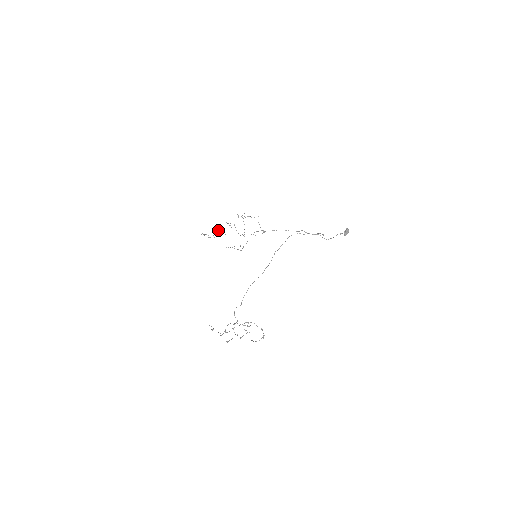
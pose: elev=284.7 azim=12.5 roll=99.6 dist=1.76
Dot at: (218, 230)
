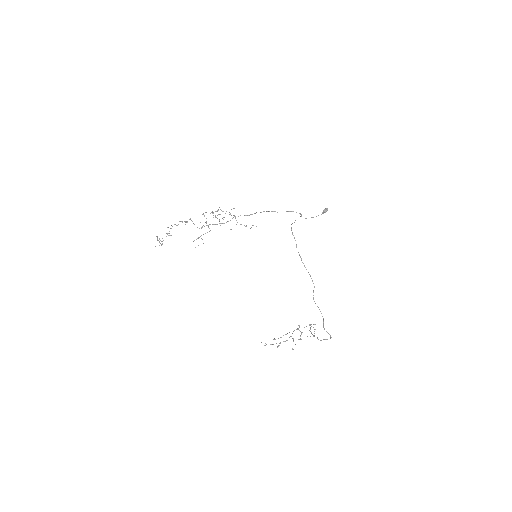
Dot at: occluded
